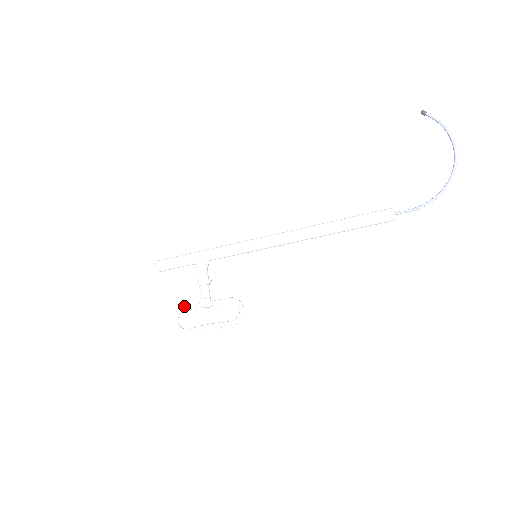
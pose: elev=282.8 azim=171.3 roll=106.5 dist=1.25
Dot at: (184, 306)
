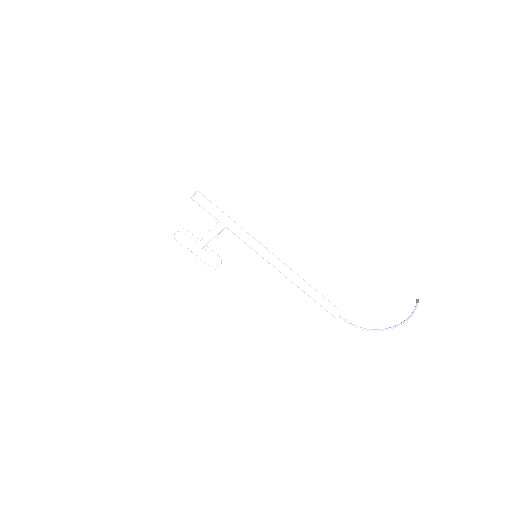
Dot at: (187, 232)
